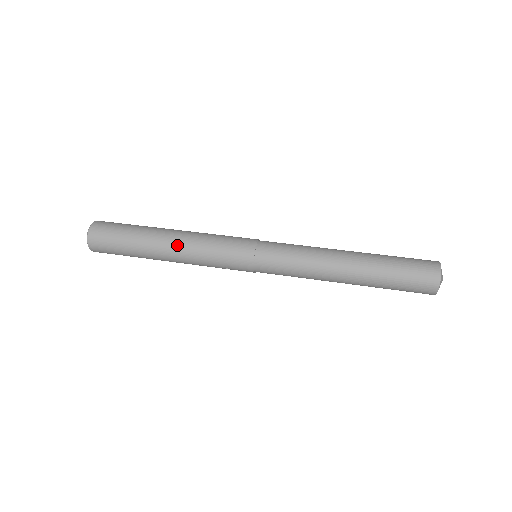
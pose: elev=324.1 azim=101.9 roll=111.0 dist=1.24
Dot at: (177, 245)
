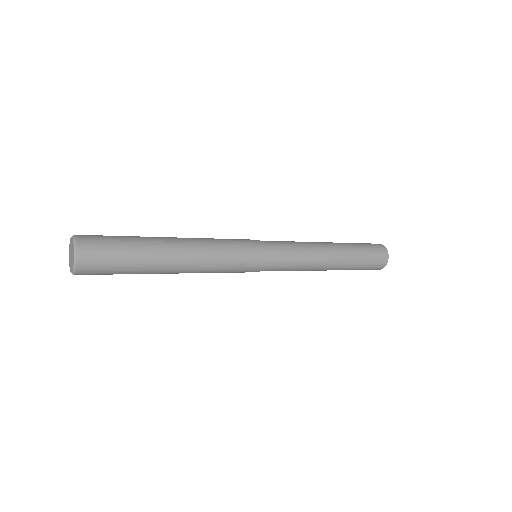
Dot at: (190, 244)
